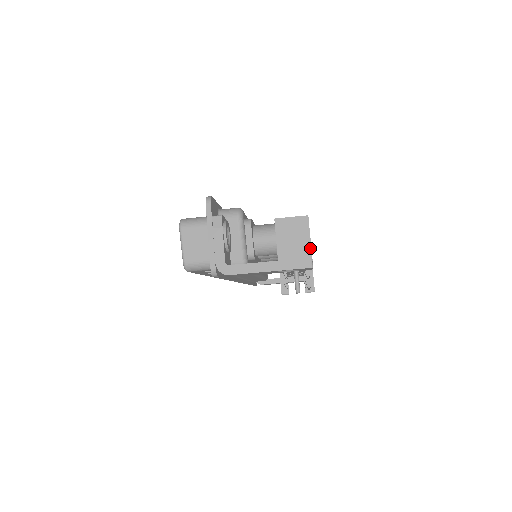
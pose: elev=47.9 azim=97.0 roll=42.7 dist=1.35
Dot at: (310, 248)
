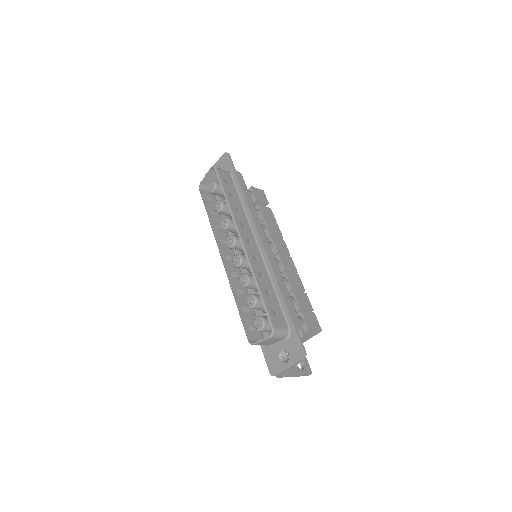
Dot at: occluded
